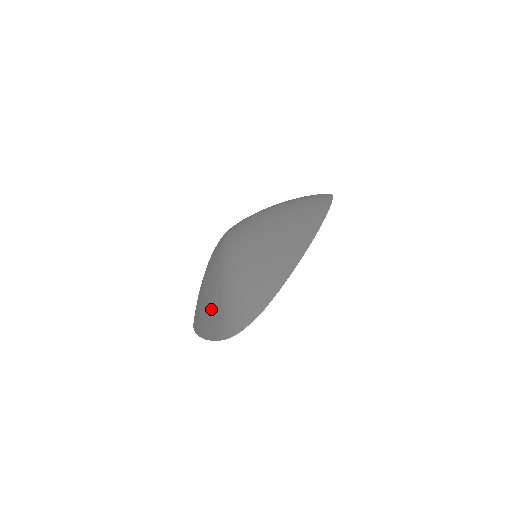
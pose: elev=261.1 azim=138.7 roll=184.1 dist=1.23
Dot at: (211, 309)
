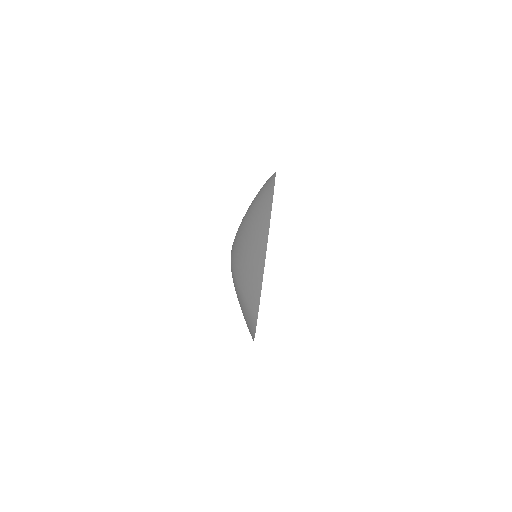
Dot at: occluded
